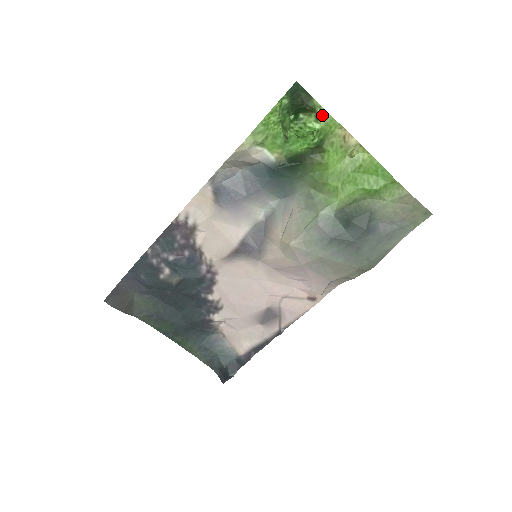
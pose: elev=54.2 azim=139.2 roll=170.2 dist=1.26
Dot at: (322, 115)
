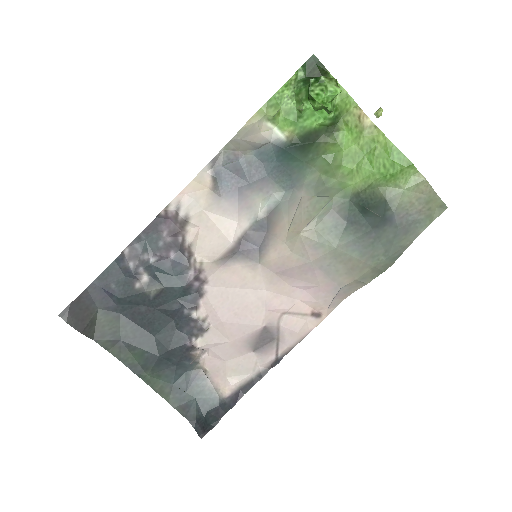
Dot at: occluded
